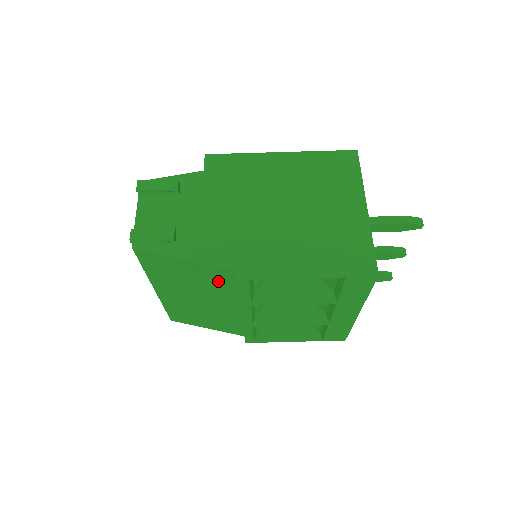
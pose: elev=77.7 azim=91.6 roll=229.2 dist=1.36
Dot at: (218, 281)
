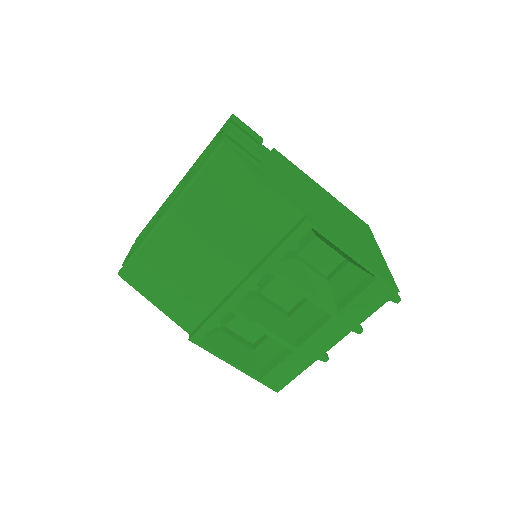
Dot at: (266, 224)
